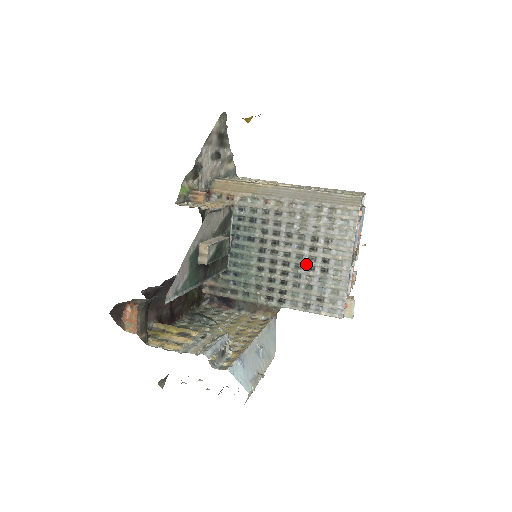
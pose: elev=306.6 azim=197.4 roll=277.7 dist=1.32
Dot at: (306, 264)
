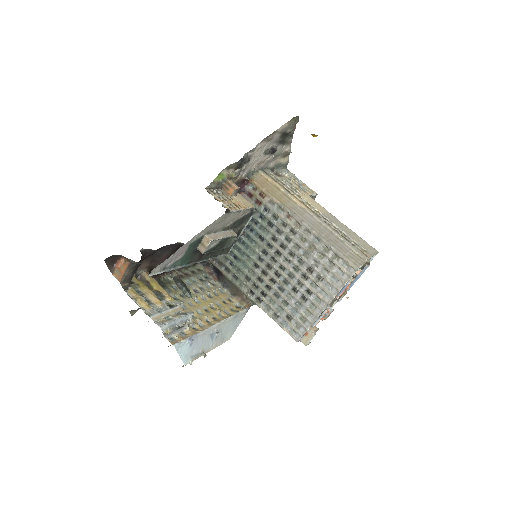
Dot at: (293, 285)
